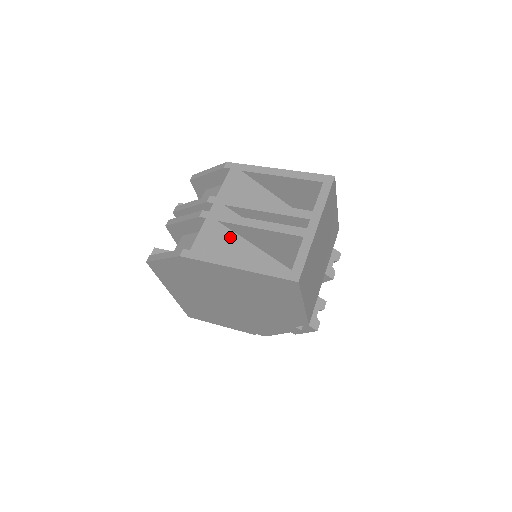
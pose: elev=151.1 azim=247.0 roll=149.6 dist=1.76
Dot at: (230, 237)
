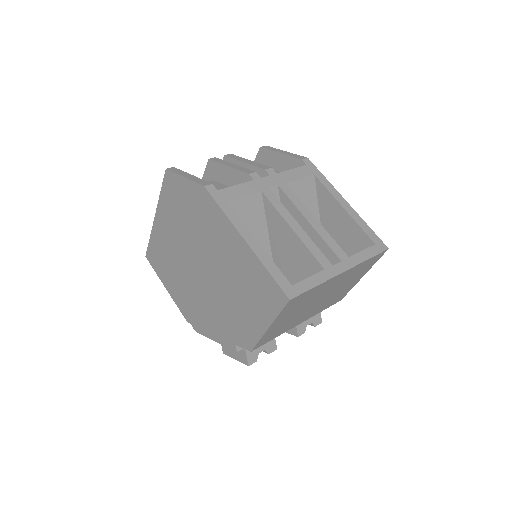
Dot at: (258, 214)
